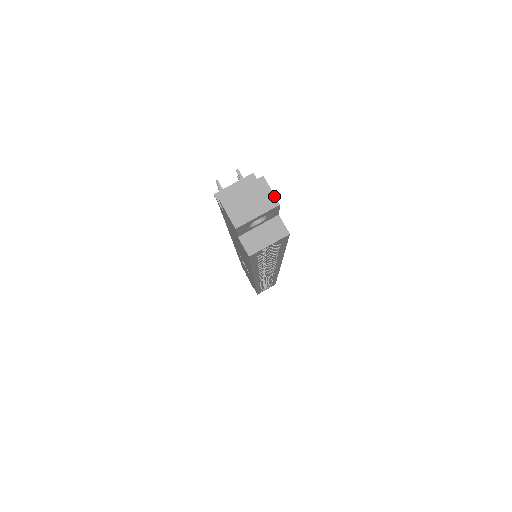
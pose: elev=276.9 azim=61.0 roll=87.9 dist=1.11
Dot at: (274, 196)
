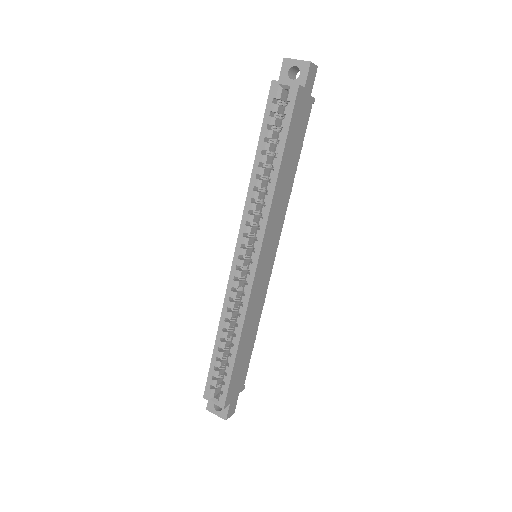
Dot at: (313, 63)
